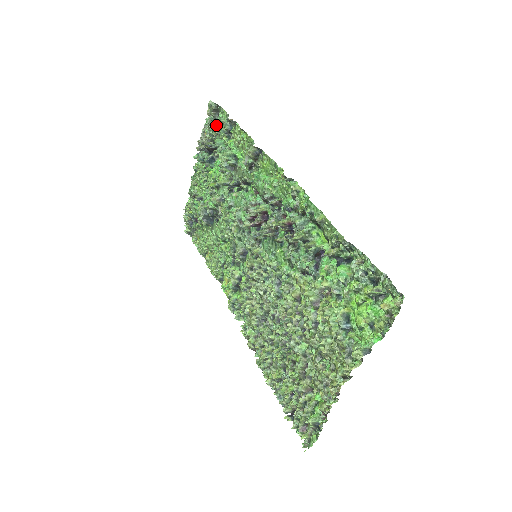
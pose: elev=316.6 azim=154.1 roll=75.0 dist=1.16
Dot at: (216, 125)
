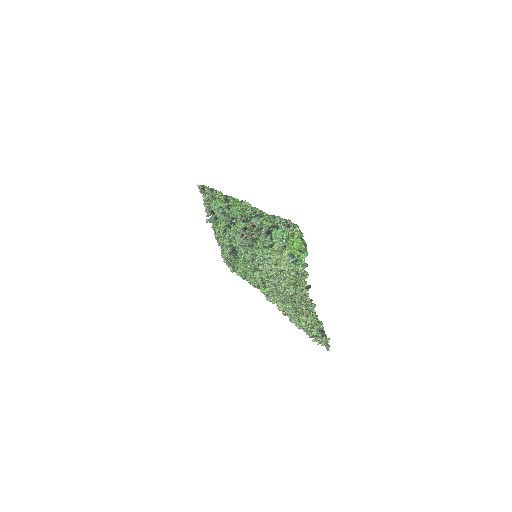
Dot at: (207, 196)
